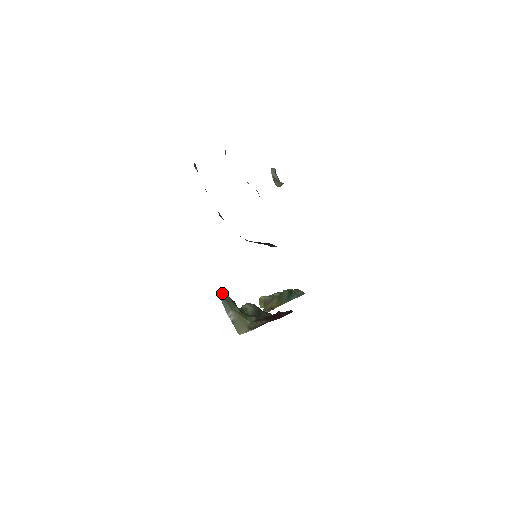
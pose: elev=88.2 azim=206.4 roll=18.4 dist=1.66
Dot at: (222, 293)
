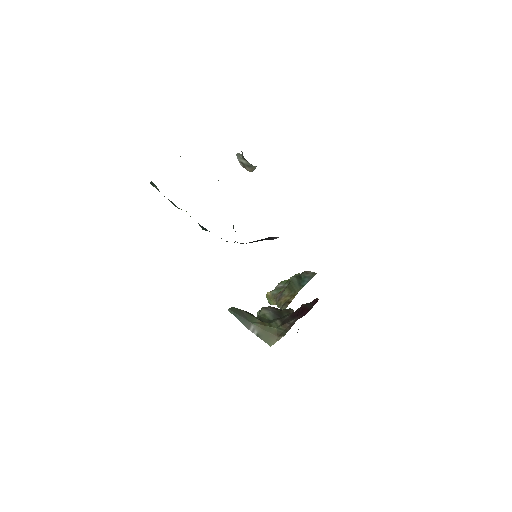
Dot at: (234, 310)
